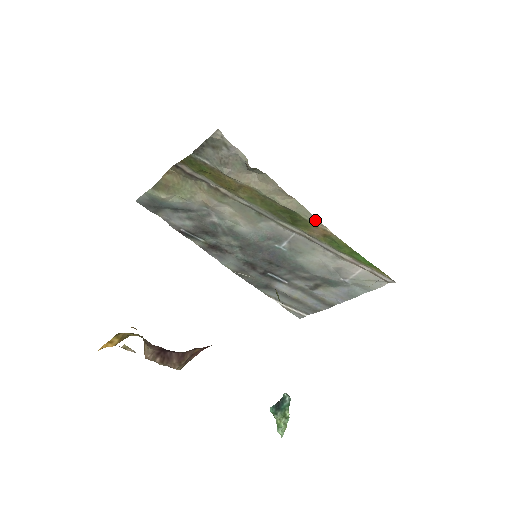
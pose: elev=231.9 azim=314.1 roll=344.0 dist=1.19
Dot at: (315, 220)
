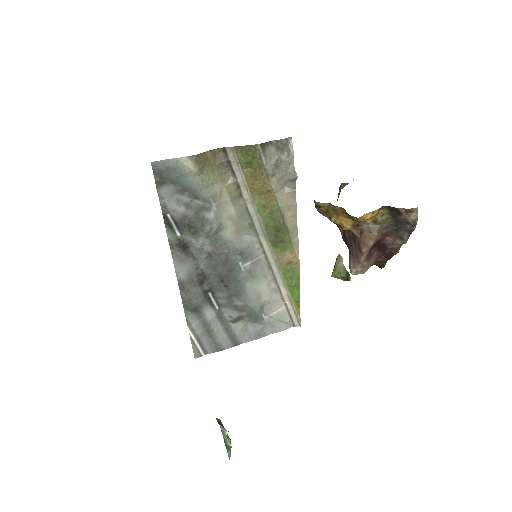
Dot at: (297, 244)
